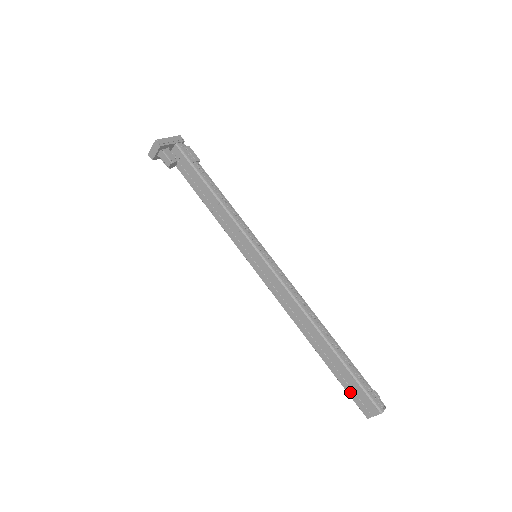
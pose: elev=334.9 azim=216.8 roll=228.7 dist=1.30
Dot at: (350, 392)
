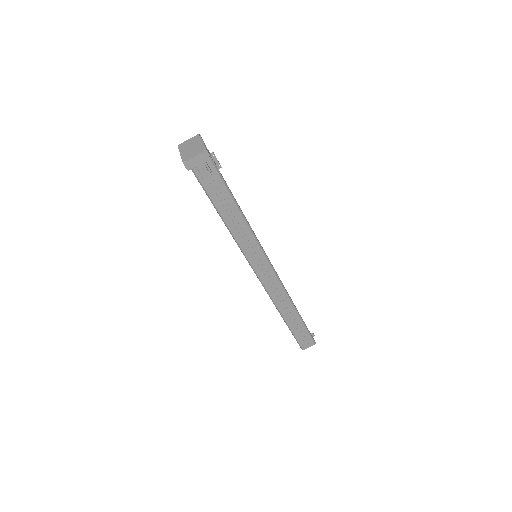
Dot at: (299, 338)
